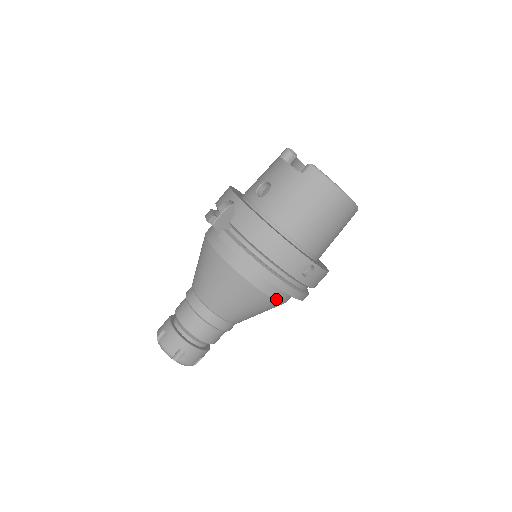
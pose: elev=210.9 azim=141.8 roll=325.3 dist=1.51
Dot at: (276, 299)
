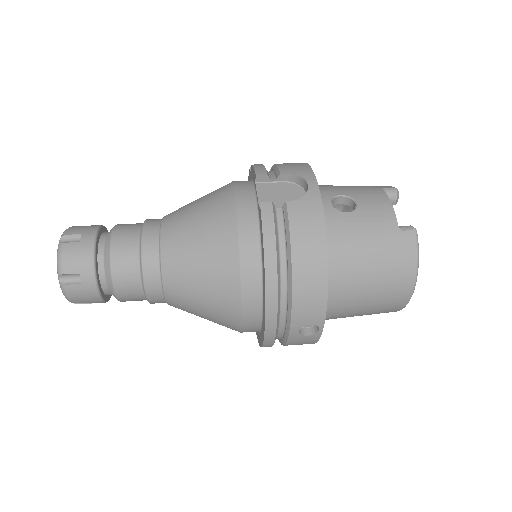
Dot at: (243, 324)
